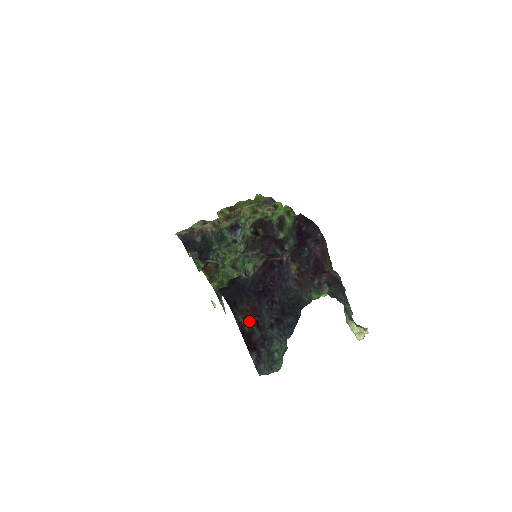
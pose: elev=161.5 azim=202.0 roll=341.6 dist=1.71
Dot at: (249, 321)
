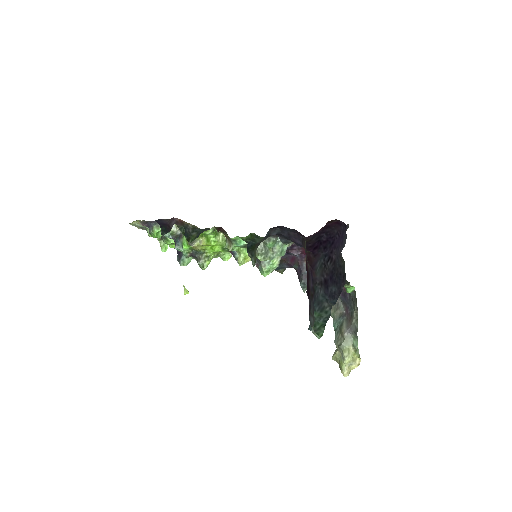
Dot at: occluded
